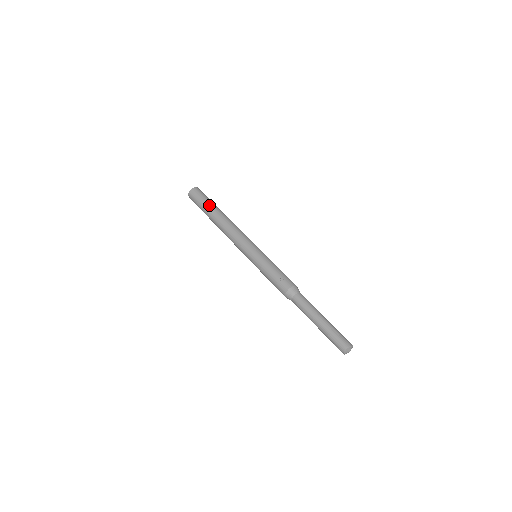
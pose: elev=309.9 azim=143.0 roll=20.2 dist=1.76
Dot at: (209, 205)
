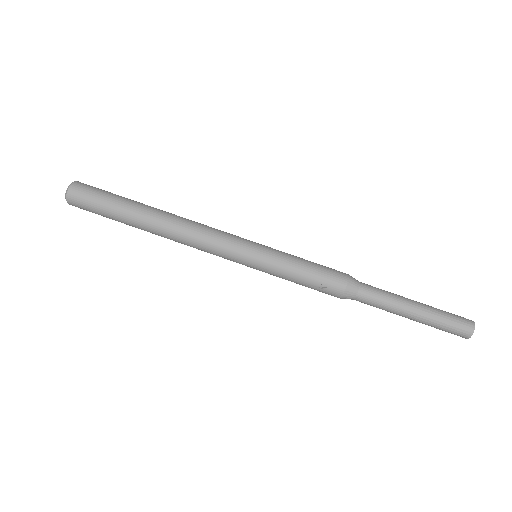
Dot at: (120, 213)
